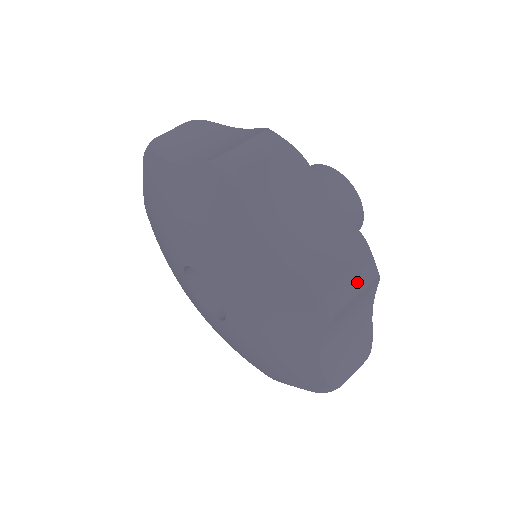
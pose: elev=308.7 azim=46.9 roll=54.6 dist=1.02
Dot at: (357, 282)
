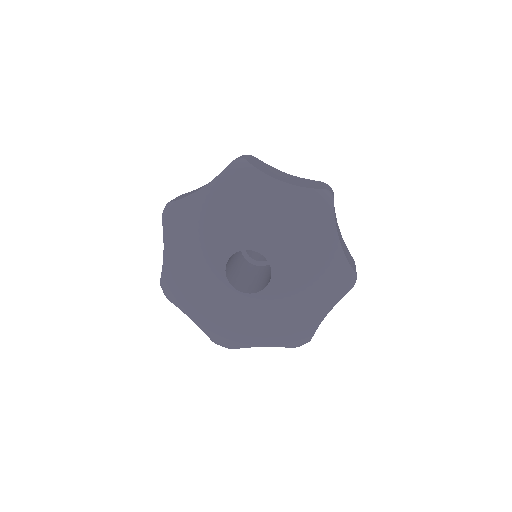
Dot at: occluded
